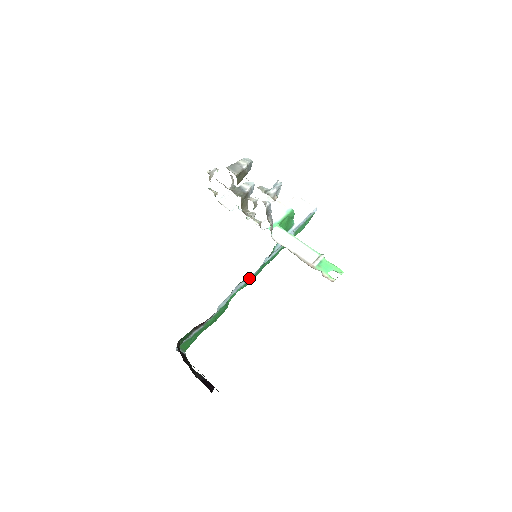
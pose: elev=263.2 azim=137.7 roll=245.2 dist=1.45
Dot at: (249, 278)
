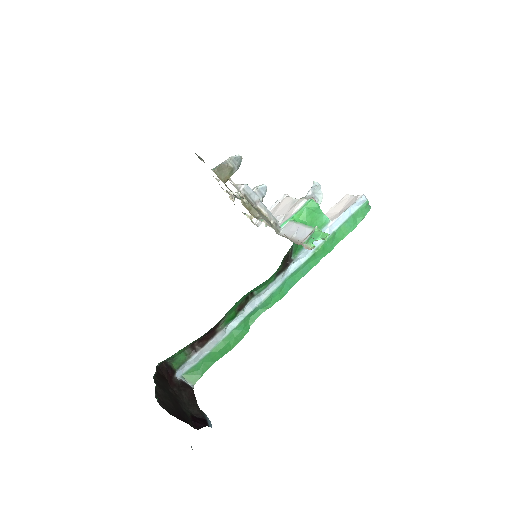
Dot at: (269, 292)
